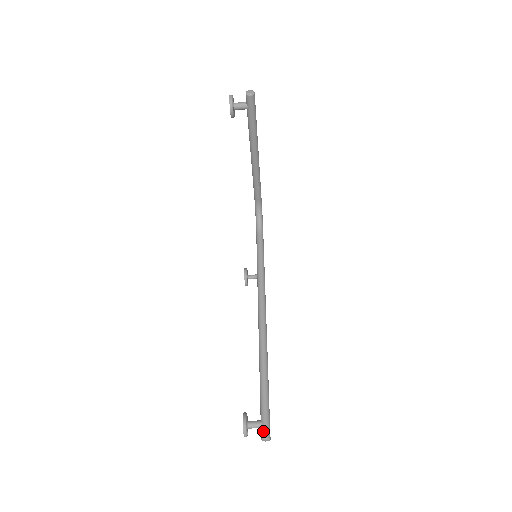
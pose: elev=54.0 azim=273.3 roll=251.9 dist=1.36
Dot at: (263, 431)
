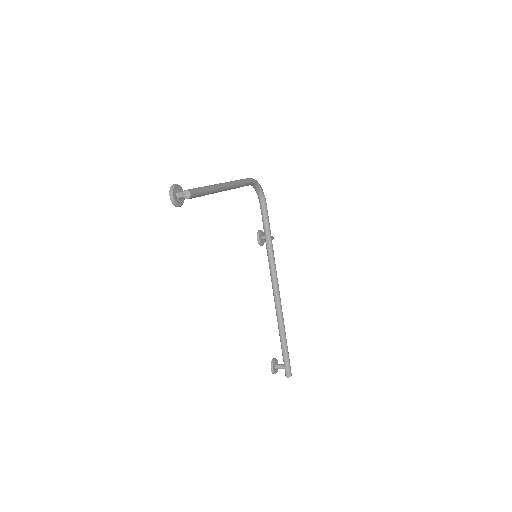
Dot at: (286, 373)
